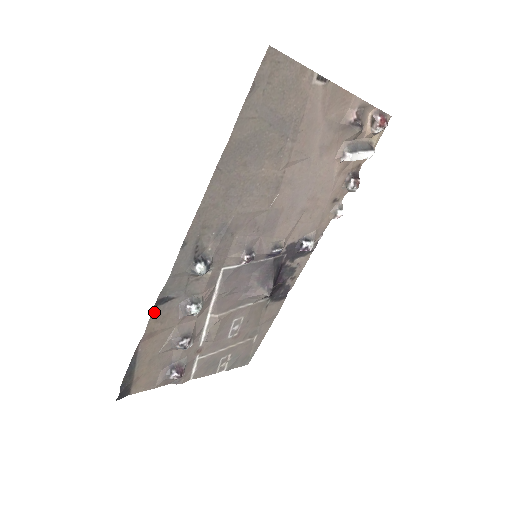
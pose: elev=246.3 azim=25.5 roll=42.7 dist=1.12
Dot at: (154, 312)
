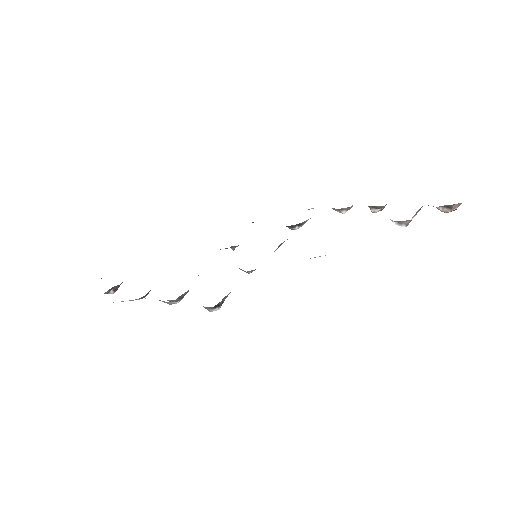
Dot at: occluded
